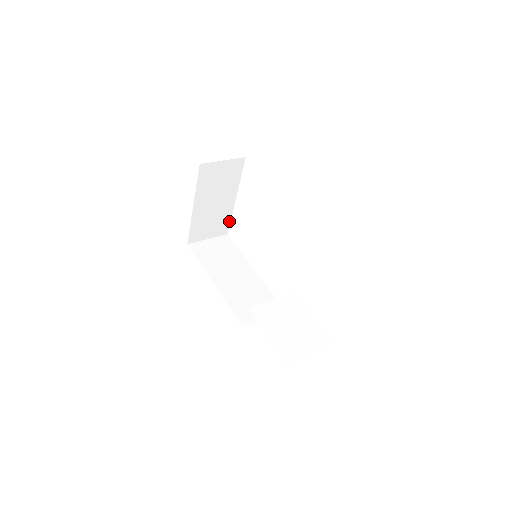
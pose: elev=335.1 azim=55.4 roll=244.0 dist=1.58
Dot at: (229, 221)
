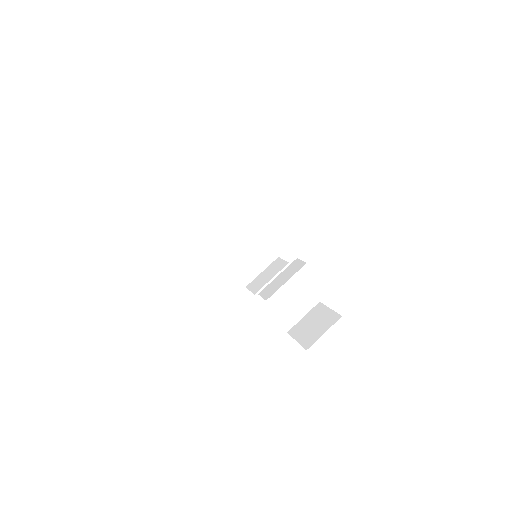
Dot at: occluded
